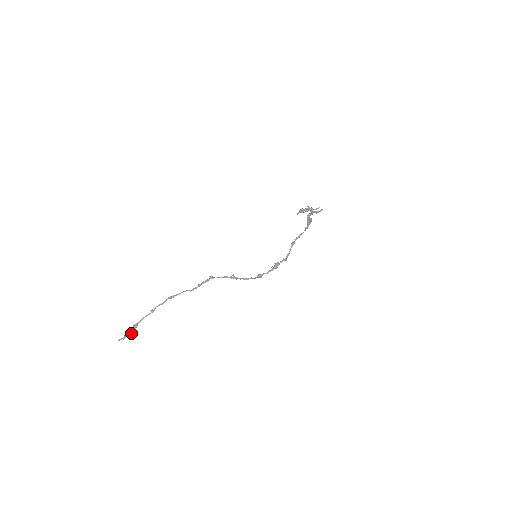
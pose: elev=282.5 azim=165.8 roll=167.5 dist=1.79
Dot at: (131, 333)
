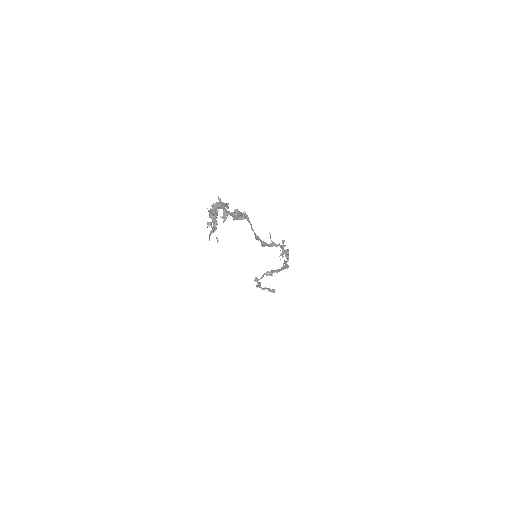
Dot at: (274, 290)
